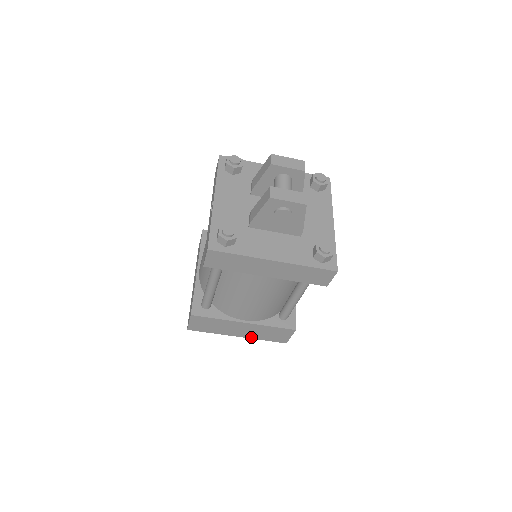
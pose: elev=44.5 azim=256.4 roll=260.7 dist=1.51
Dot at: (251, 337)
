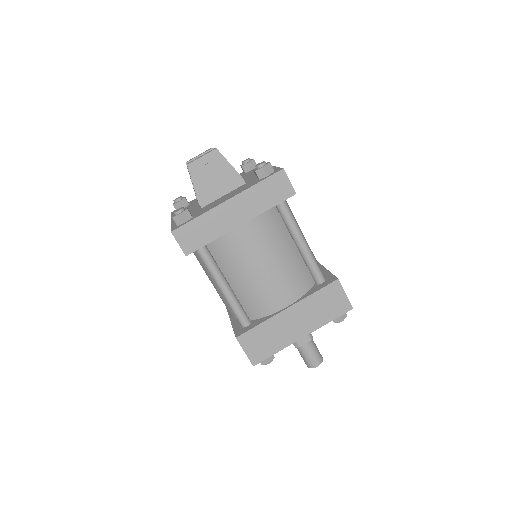
Dot at: (315, 327)
